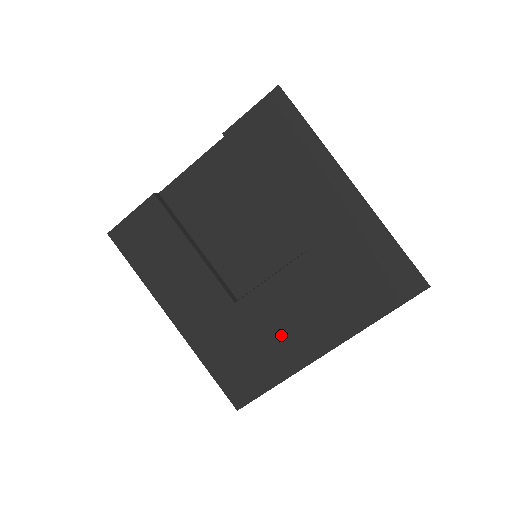
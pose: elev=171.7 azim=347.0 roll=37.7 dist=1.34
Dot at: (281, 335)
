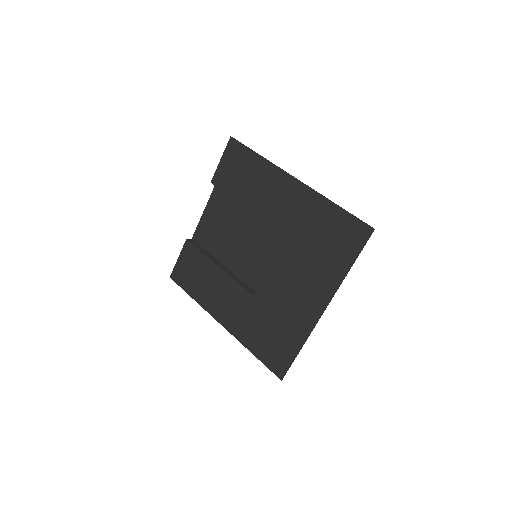
Dot at: (290, 309)
